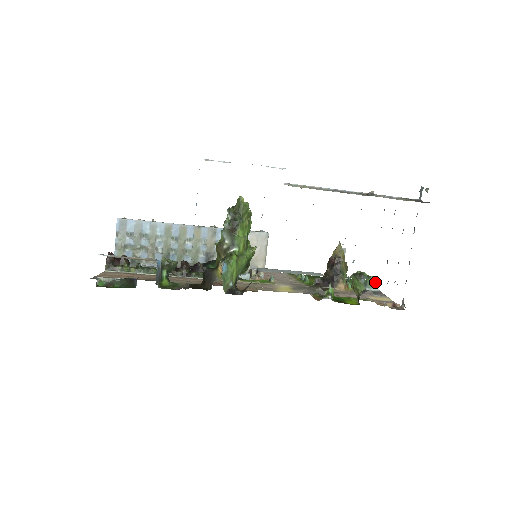
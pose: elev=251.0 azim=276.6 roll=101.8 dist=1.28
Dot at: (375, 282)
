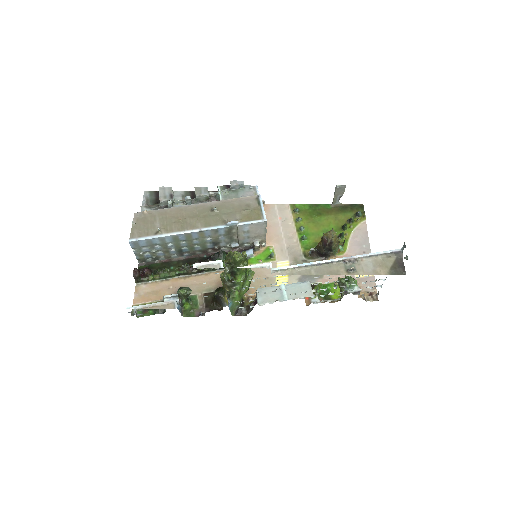
Dot at: (356, 283)
